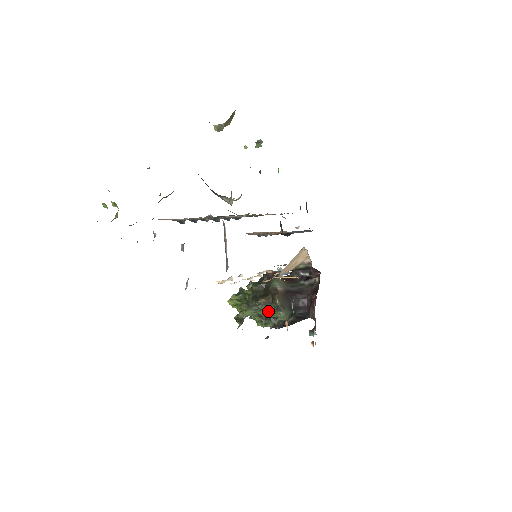
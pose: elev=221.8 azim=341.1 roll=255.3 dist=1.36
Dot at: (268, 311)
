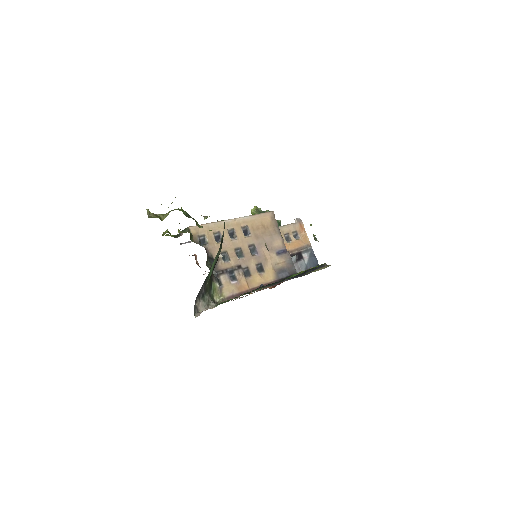
Dot at: occluded
